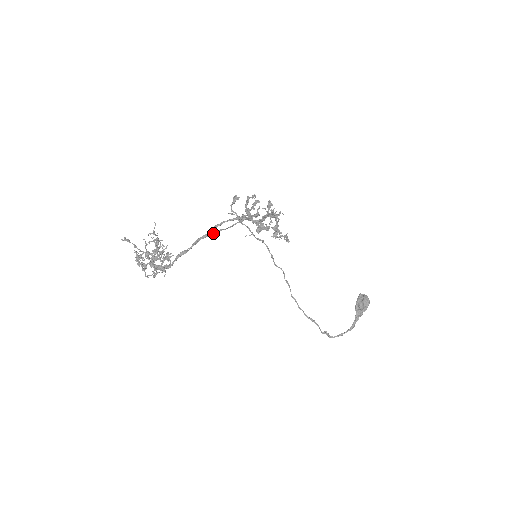
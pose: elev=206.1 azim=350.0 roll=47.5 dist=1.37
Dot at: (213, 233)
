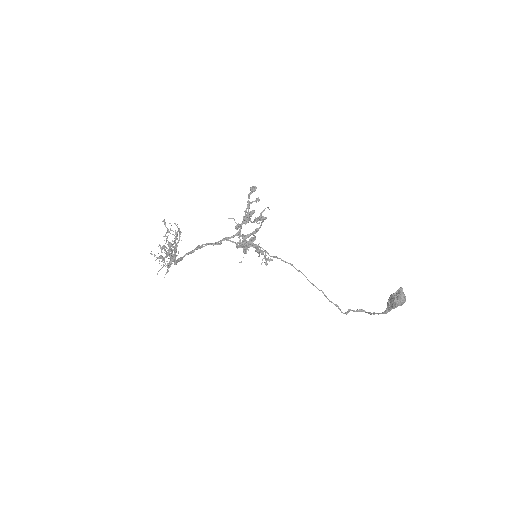
Dot at: (202, 247)
